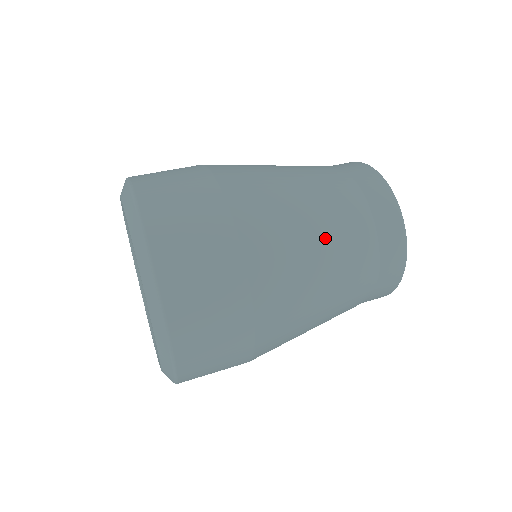
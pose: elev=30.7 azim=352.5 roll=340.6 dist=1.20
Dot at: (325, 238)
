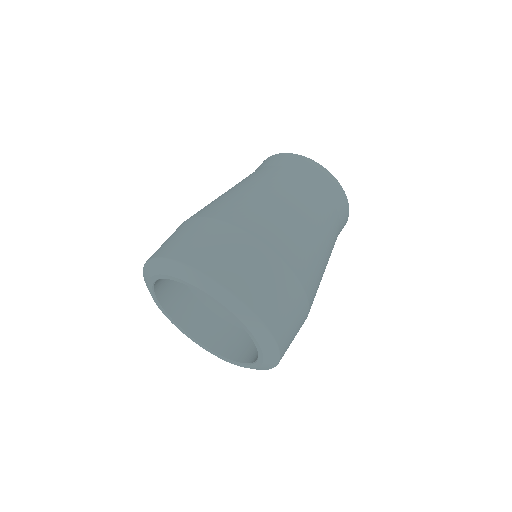
Dot at: (269, 190)
